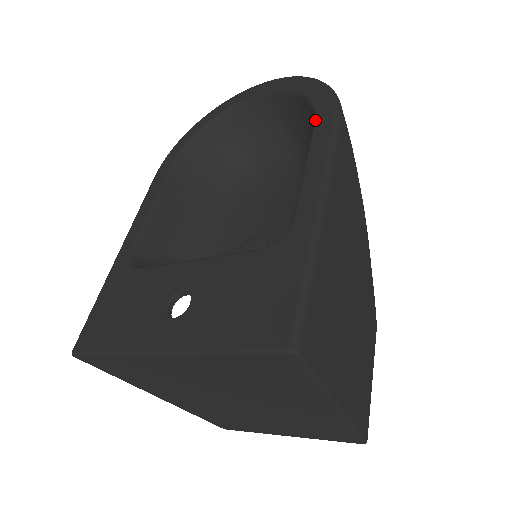
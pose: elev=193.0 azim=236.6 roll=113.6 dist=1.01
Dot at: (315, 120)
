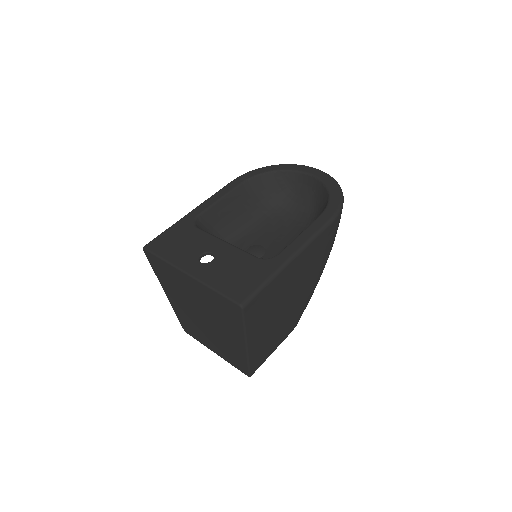
Dot at: (323, 212)
